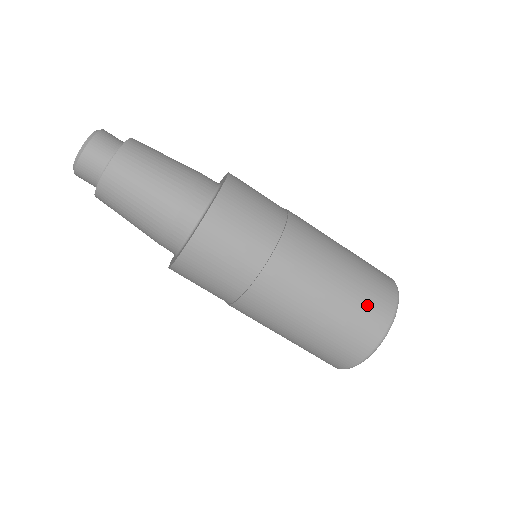
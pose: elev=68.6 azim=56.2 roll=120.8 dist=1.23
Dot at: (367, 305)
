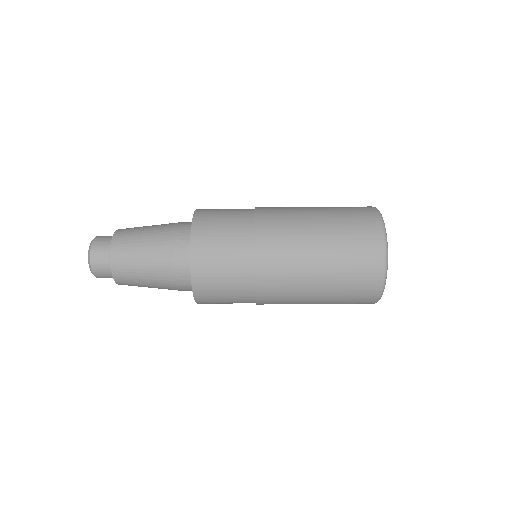
Dot at: (354, 232)
